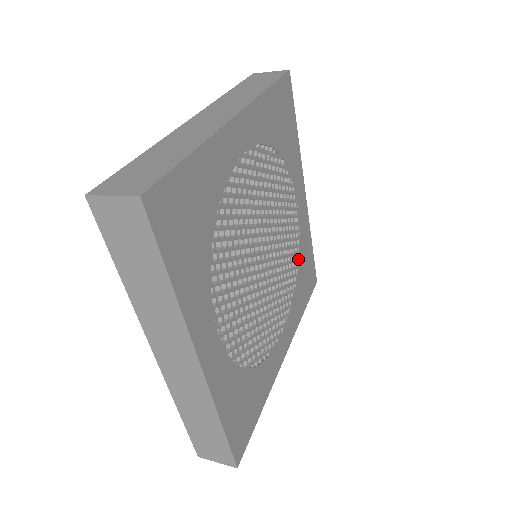
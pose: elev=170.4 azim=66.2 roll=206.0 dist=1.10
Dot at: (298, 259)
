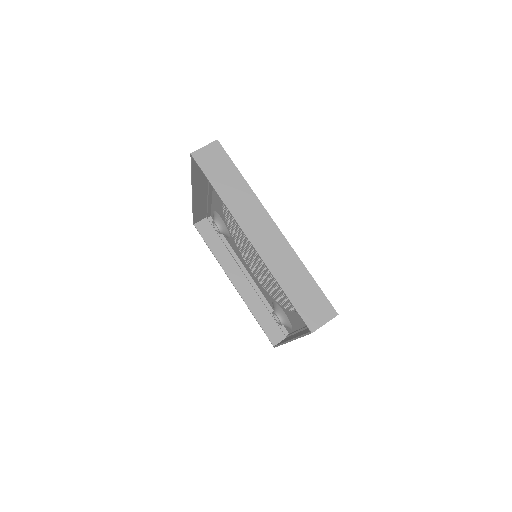
Dot at: occluded
